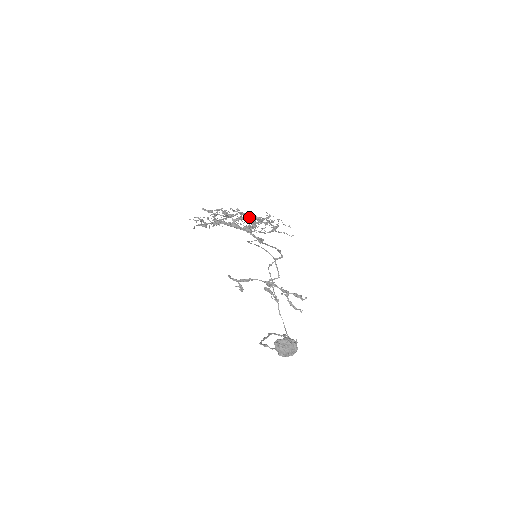
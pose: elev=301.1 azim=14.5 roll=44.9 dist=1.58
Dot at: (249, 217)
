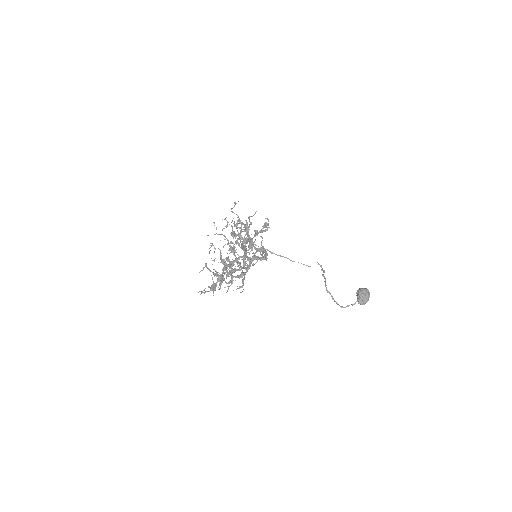
Dot at: (244, 250)
